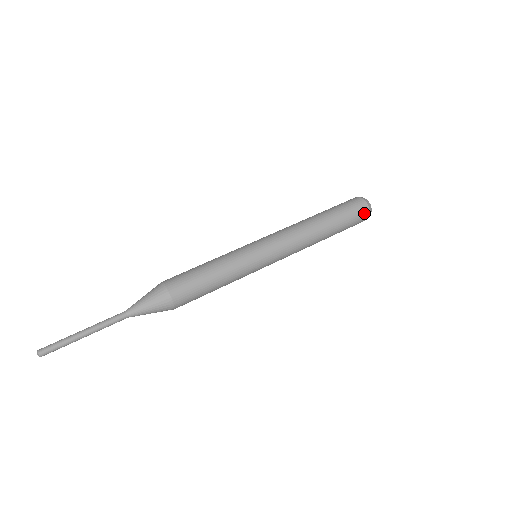
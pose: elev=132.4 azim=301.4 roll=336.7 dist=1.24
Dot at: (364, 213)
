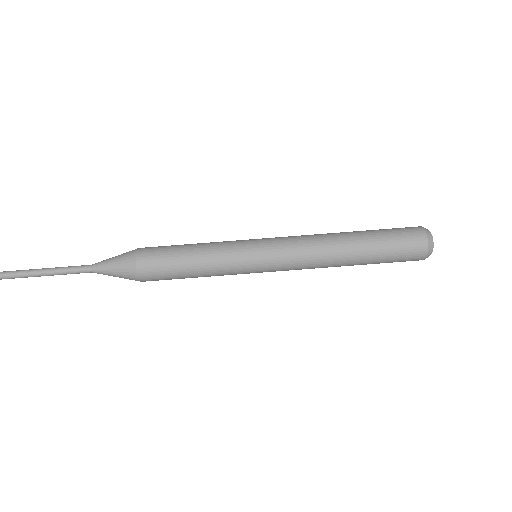
Dot at: (418, 254)
